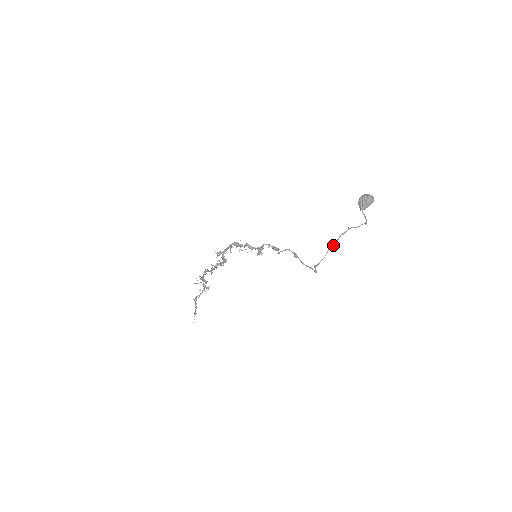
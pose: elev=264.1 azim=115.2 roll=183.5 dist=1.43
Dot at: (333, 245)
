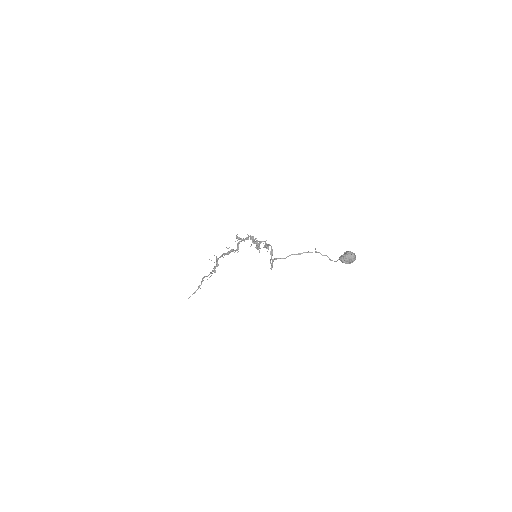
Dot at: (296, 254)
